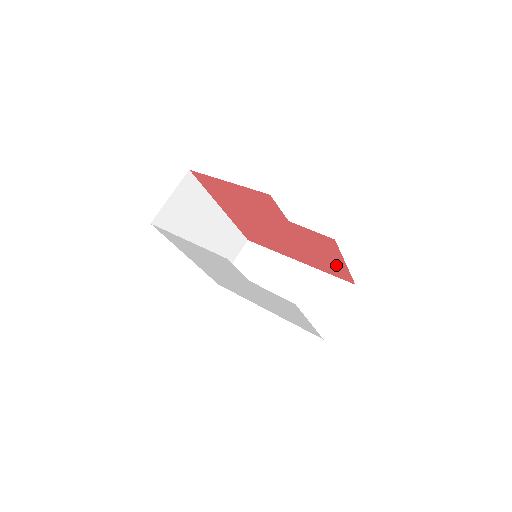
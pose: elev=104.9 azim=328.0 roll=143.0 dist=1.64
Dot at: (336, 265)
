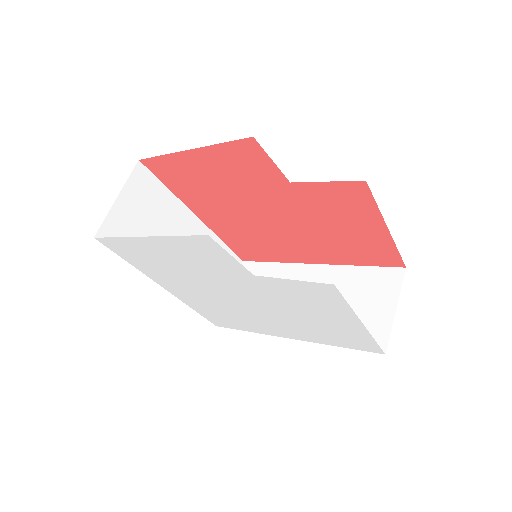
Dot at: (373, 240)
